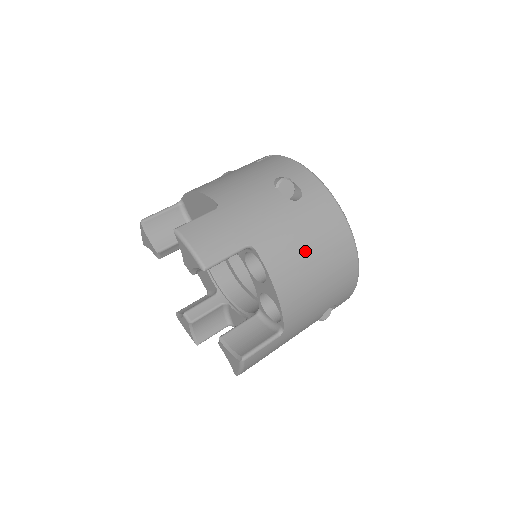
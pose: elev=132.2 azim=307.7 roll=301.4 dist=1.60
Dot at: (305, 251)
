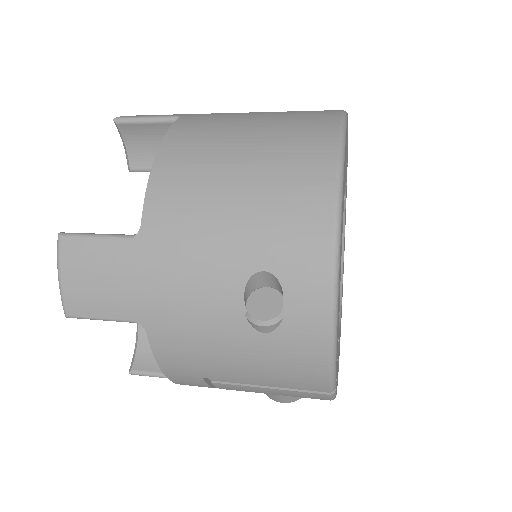
Dot at: (239, 131)
